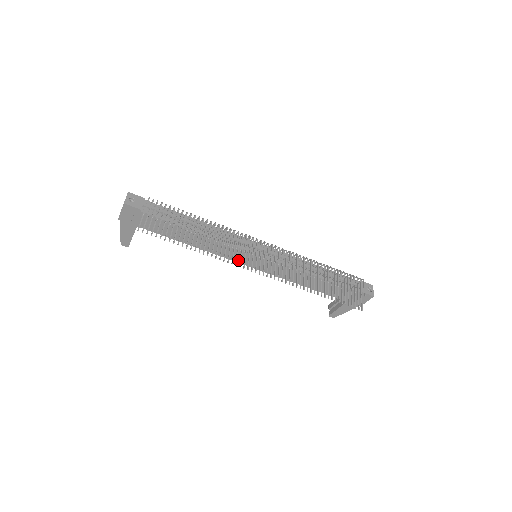
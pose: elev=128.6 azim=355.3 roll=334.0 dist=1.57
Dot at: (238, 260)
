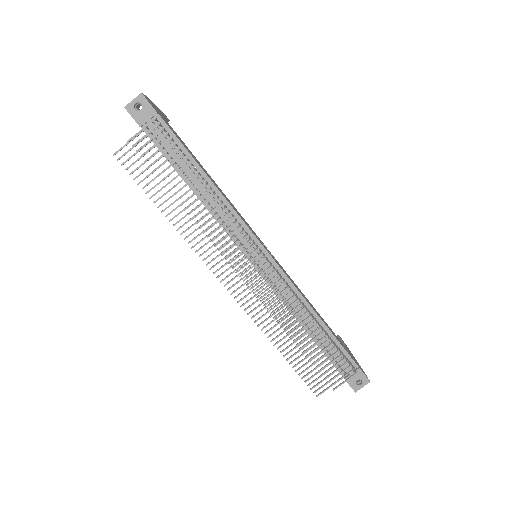
Dot at: occluded
